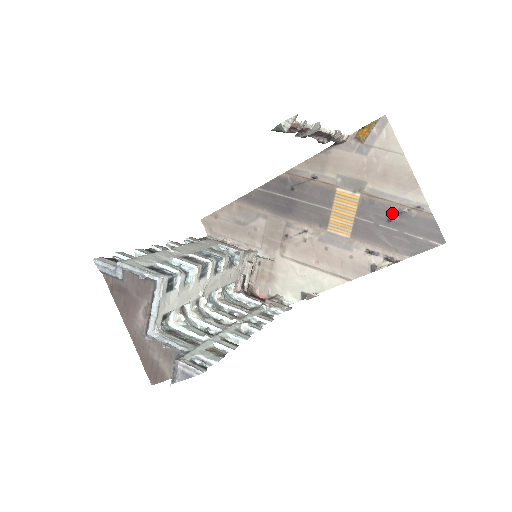
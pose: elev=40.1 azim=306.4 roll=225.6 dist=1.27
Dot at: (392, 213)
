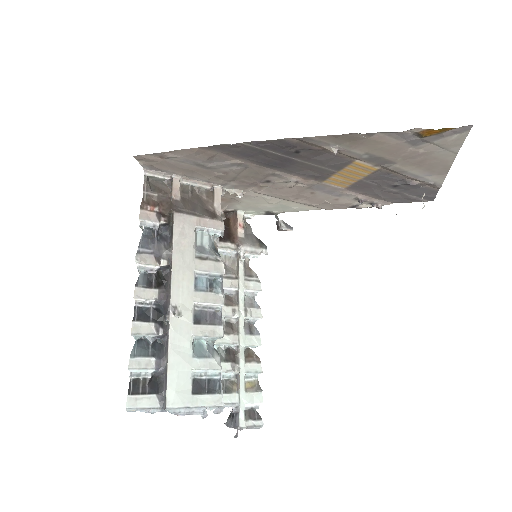
Dot at: (403, 183)
